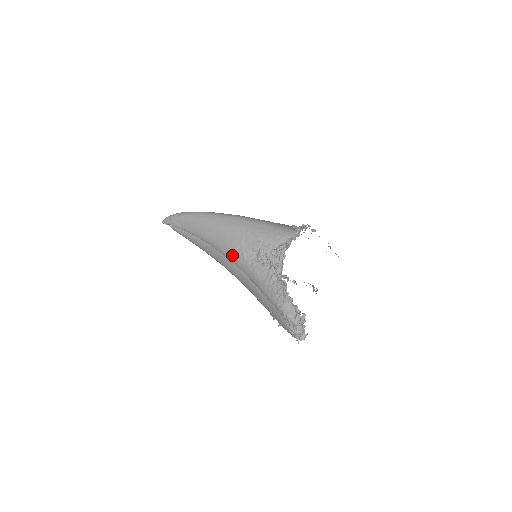
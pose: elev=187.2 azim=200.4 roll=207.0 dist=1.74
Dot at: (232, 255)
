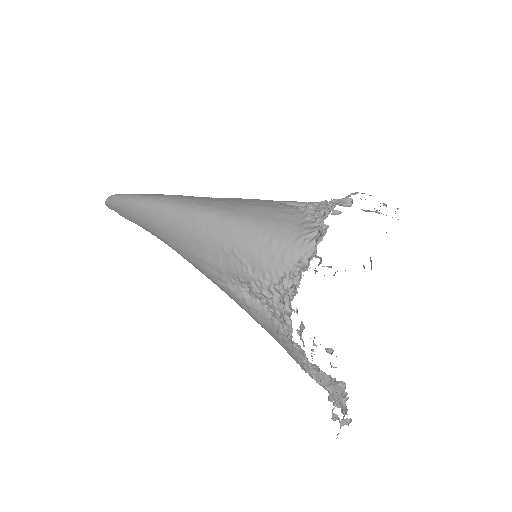
Dot at: (211, 280)
